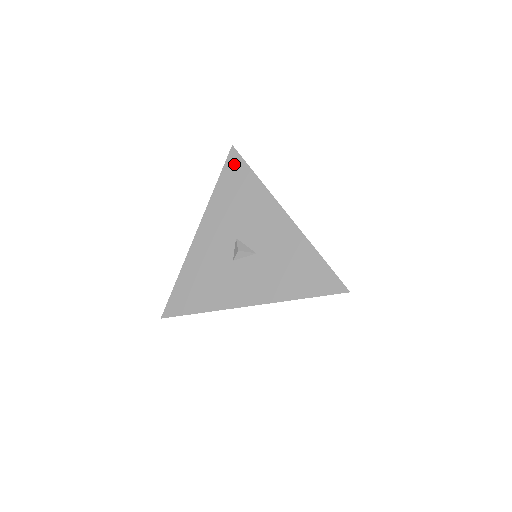
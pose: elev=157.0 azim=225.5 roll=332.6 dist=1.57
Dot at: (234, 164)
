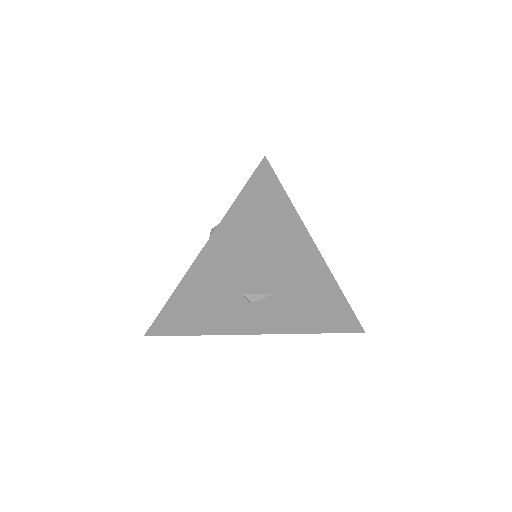
Dot at: occluded
